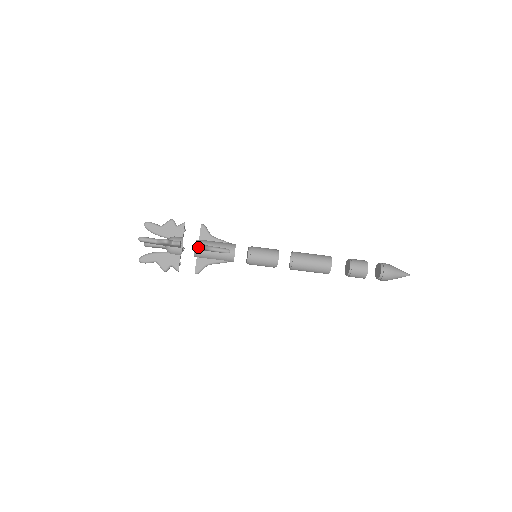
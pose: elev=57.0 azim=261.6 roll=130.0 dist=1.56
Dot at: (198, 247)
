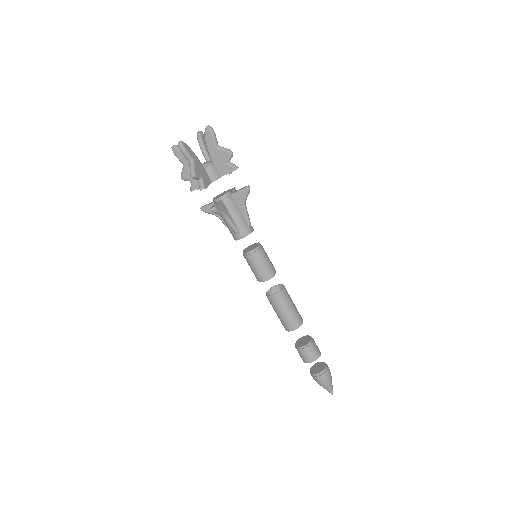
Dot at: (248, 188)
